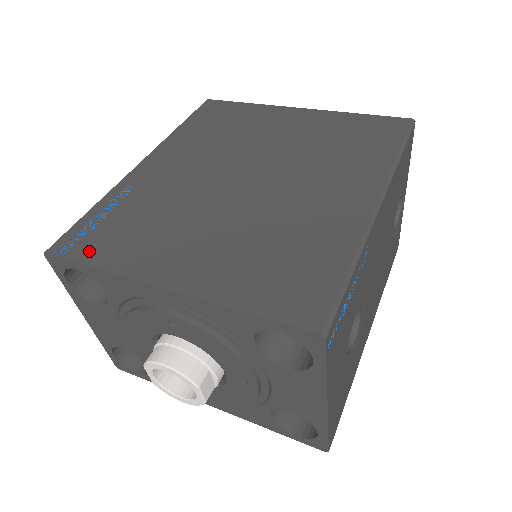
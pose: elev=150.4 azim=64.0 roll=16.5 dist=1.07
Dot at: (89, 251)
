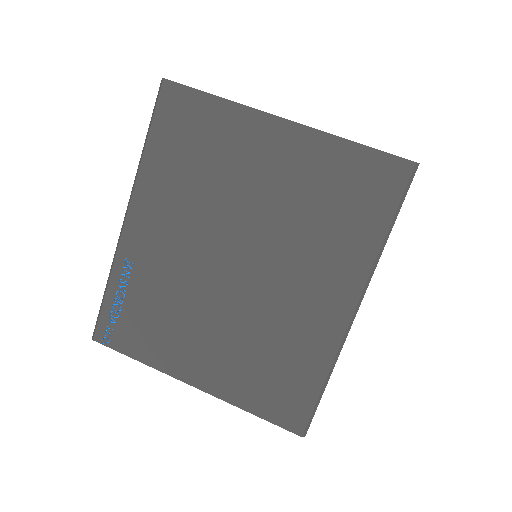
Dot at: (126, 343)
